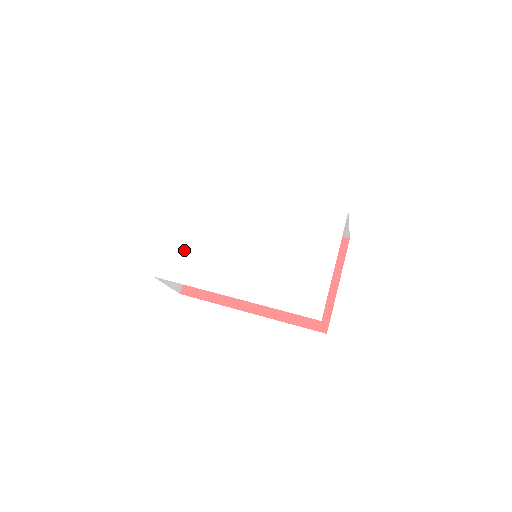
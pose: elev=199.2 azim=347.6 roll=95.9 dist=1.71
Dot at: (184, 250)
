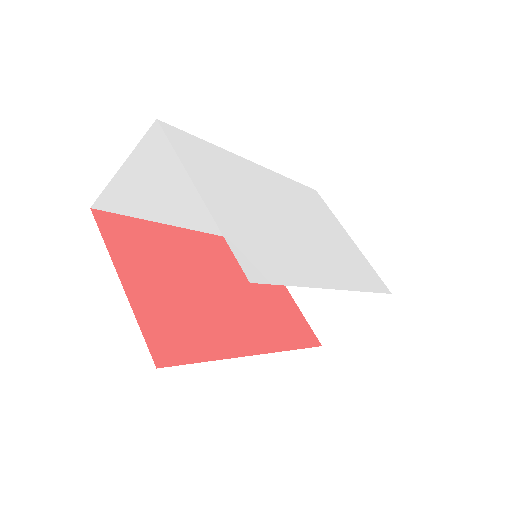
Dot at: (247, 231)
